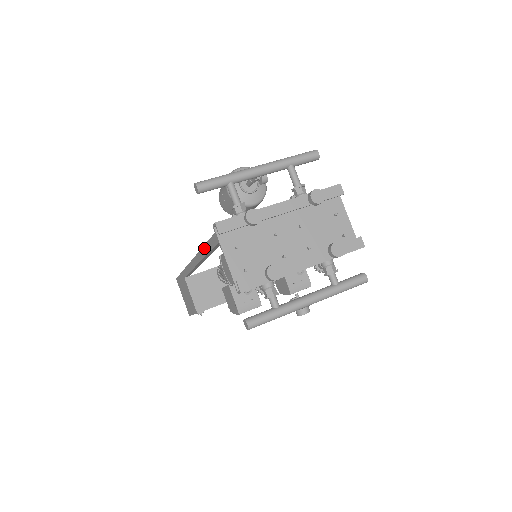
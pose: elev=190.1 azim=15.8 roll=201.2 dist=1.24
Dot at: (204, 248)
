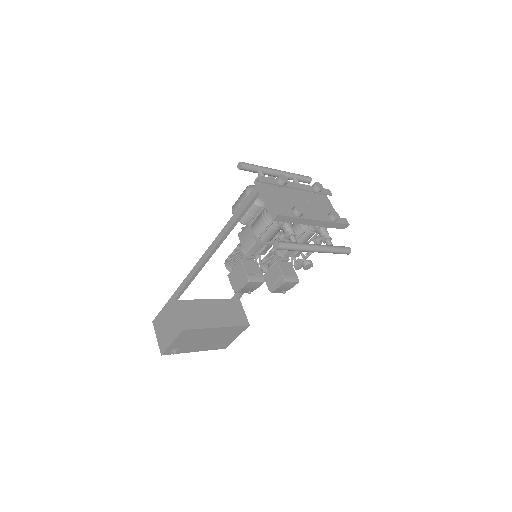
Dot at: (231, 219)
